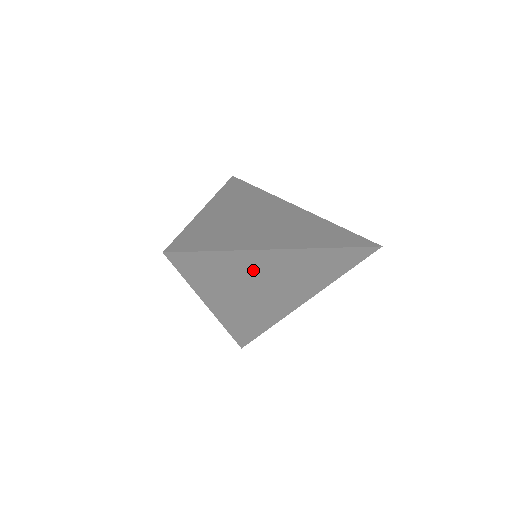
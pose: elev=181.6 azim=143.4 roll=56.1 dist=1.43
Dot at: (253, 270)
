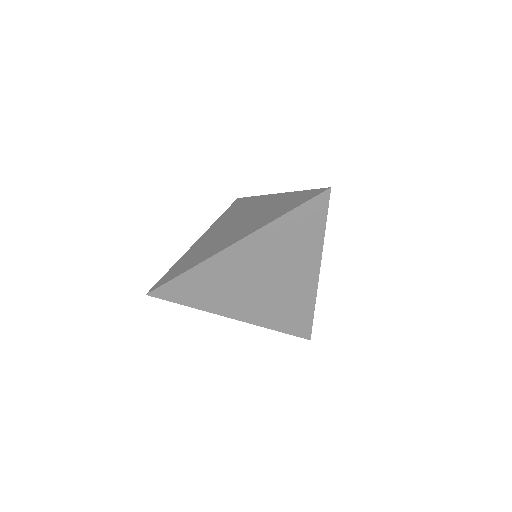
Dot at: (232, 272)
